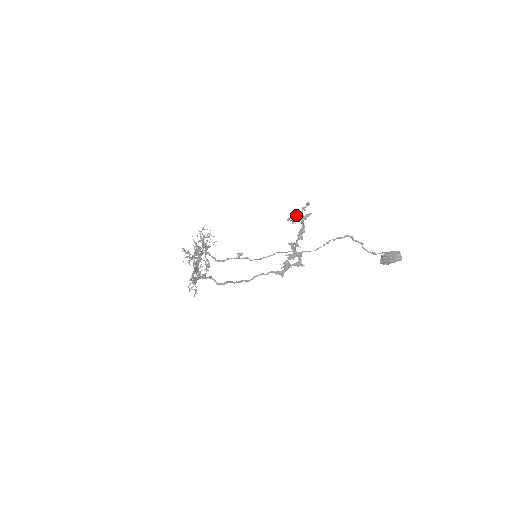
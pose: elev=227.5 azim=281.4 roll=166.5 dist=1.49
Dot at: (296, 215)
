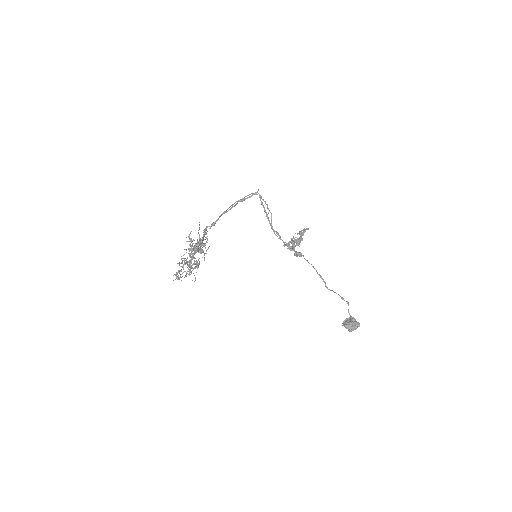
Dot at: occluded
